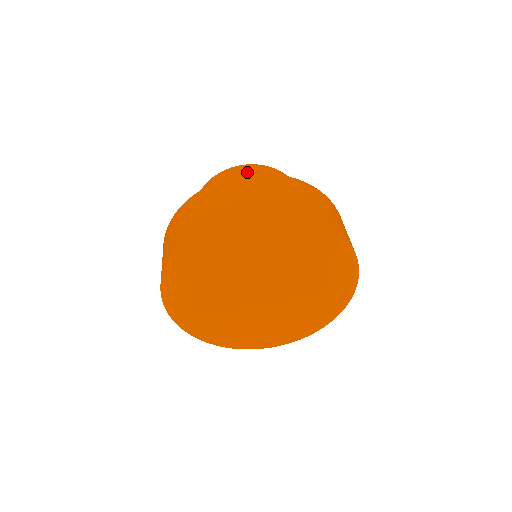
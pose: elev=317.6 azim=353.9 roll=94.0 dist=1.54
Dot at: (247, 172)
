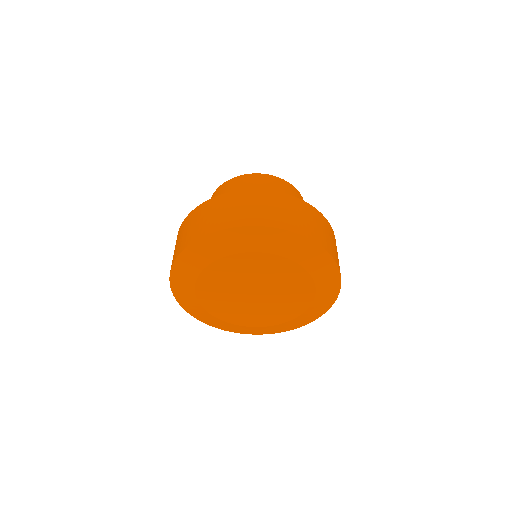
Dot at: (237, 184)
